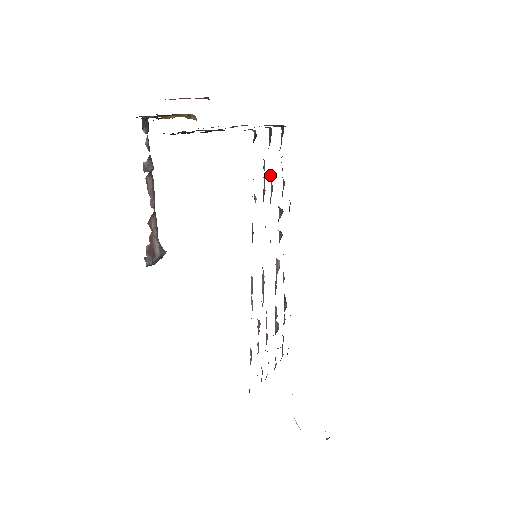
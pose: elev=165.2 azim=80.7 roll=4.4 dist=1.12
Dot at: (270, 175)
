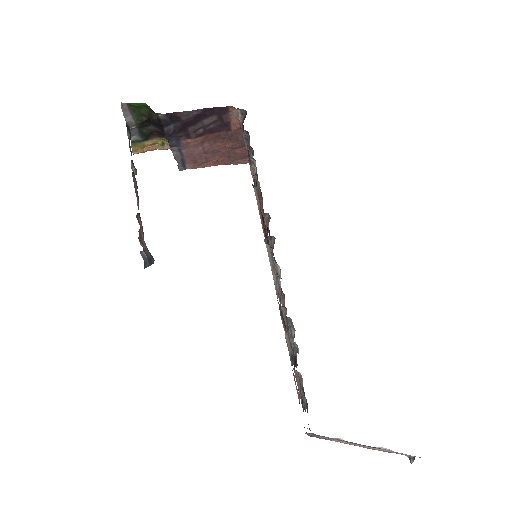
Dot at: occluded
